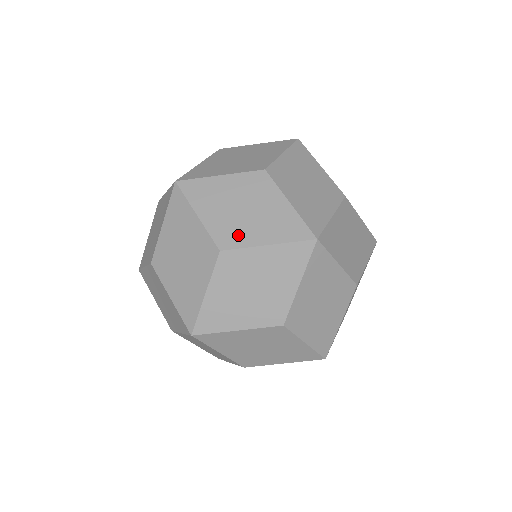
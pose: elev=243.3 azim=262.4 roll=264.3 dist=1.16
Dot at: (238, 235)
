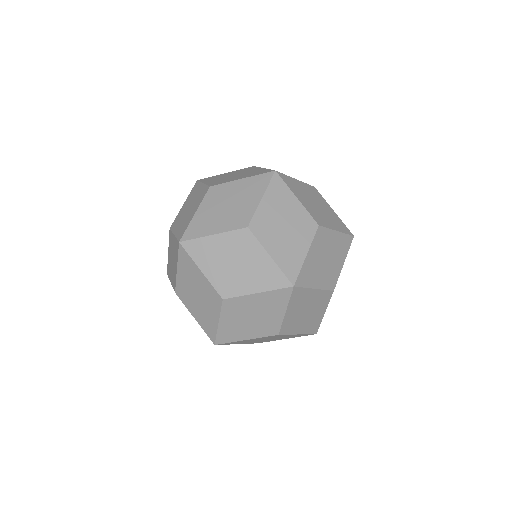
Dot at: (265, 233)
